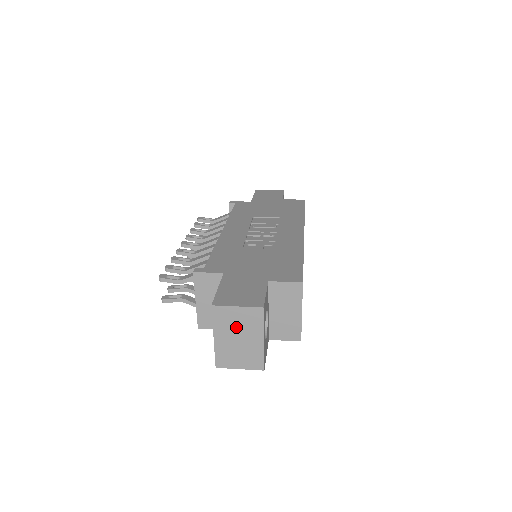
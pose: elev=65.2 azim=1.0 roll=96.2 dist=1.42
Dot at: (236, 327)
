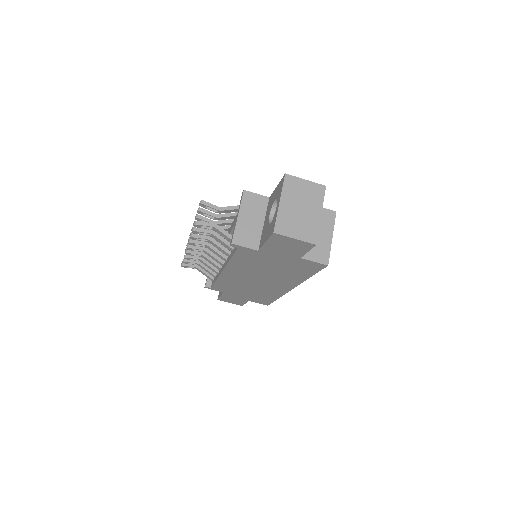
Dot at: (301, 197)
